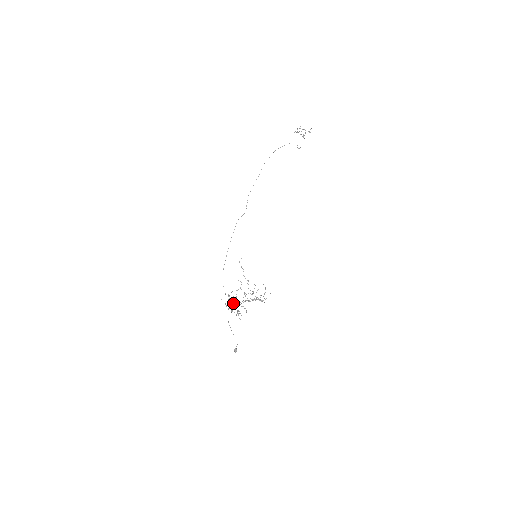
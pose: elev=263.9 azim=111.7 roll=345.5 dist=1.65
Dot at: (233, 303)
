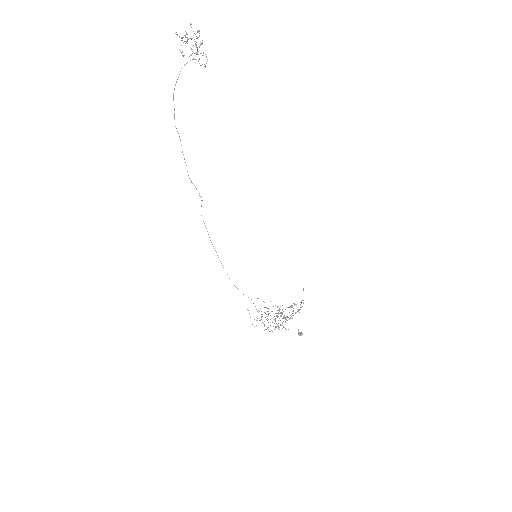
Dot at: occluded
